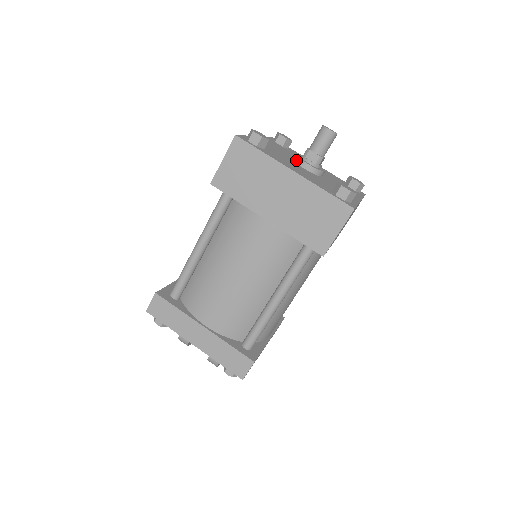
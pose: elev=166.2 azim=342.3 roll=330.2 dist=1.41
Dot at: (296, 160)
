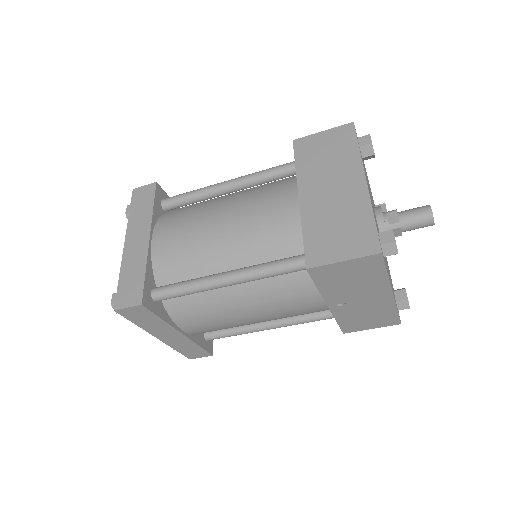
Dot at: occluded
